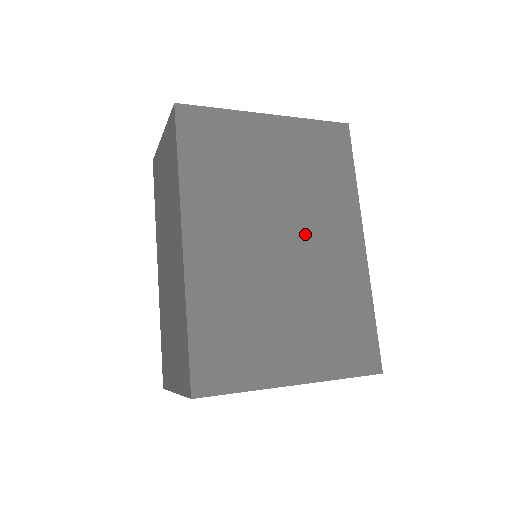
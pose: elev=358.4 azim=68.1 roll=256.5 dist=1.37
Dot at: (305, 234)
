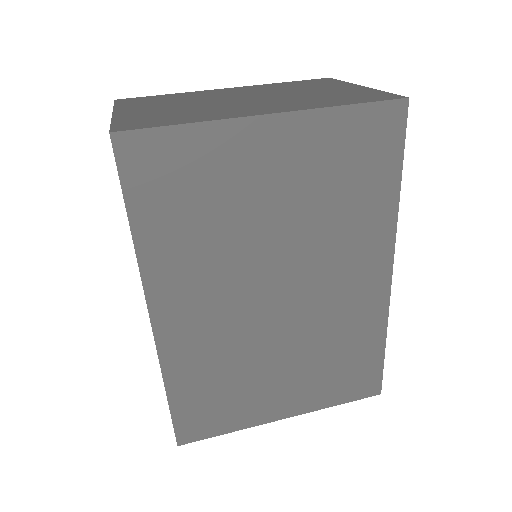
Dot at: (311, 280)
